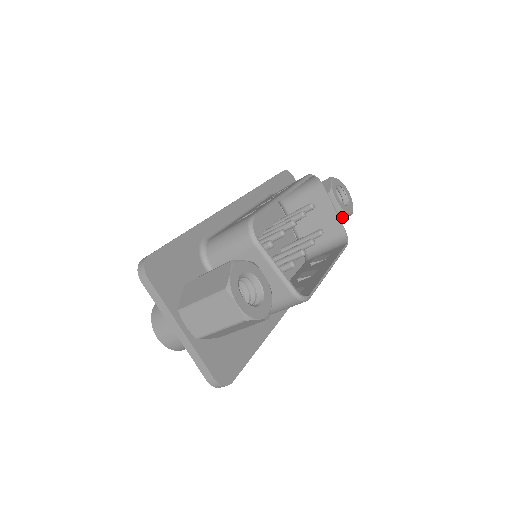
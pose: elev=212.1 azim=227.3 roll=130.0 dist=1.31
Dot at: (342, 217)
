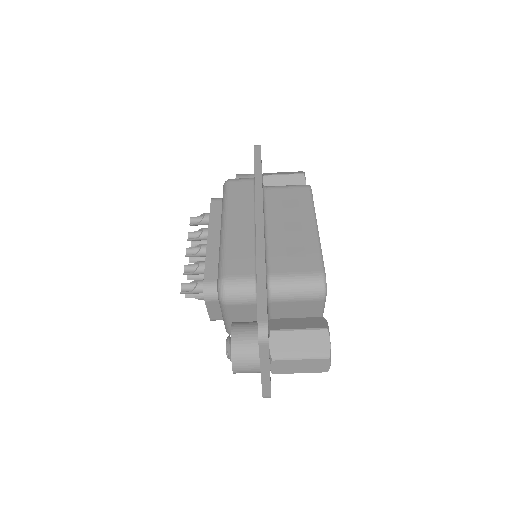
Dot at: occluded
